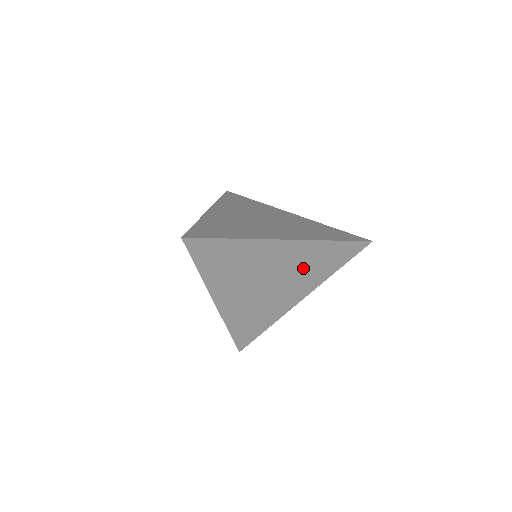
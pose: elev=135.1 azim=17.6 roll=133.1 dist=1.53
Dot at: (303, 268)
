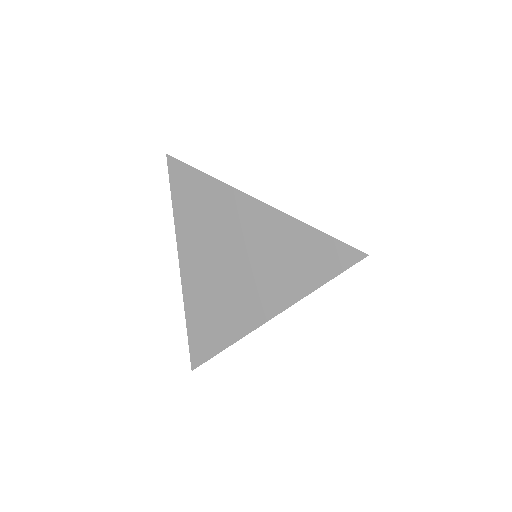
Dot at: occluded
